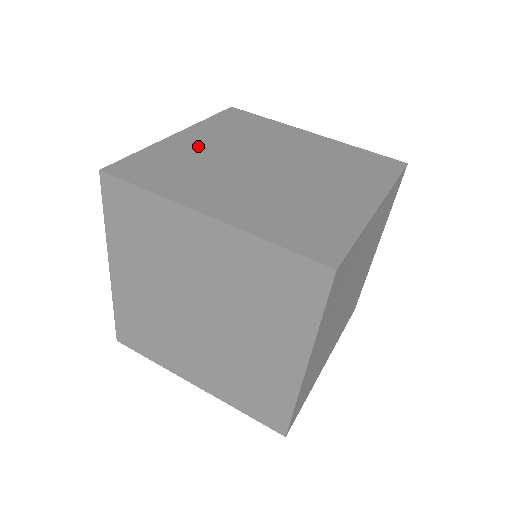
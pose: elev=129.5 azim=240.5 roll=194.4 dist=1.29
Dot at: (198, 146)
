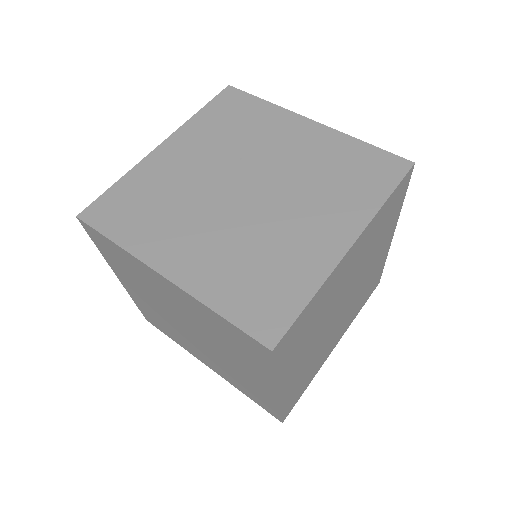
Dot at: (177, 165)
